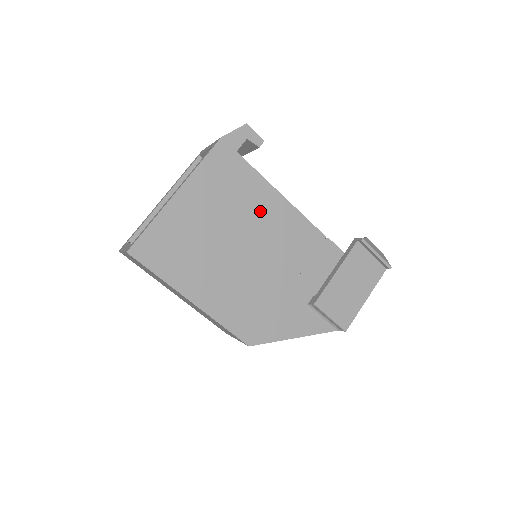
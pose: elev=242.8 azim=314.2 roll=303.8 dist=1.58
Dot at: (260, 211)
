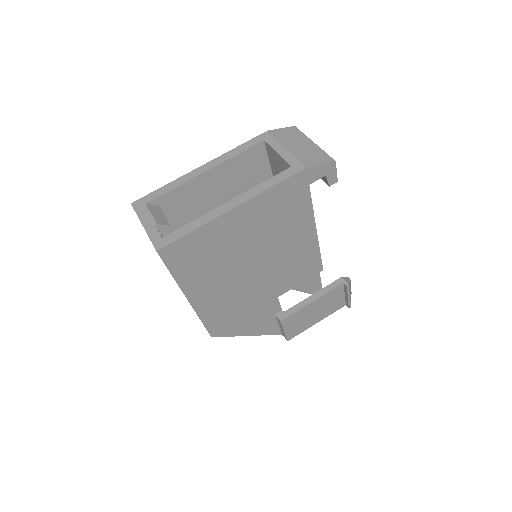
Dot at: (291, 240)
